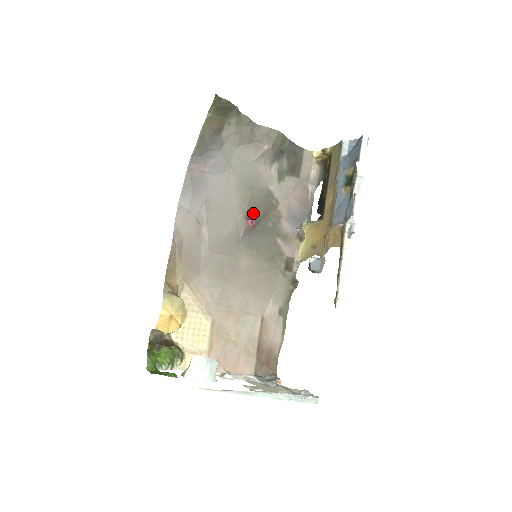
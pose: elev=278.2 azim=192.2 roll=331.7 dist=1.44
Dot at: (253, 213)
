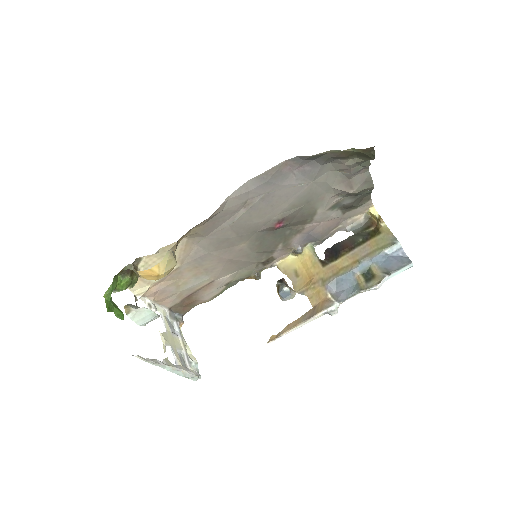
Dot at: (287, 220)
